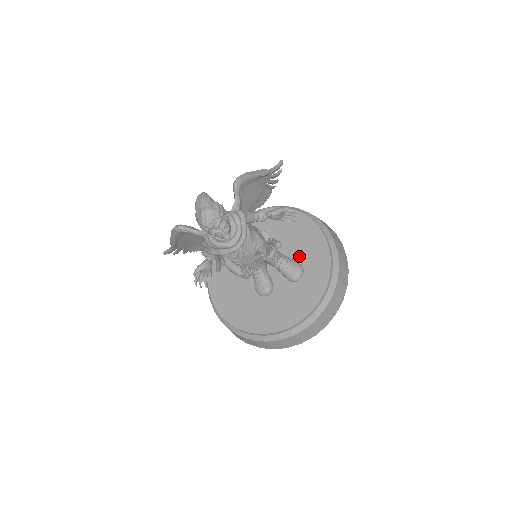
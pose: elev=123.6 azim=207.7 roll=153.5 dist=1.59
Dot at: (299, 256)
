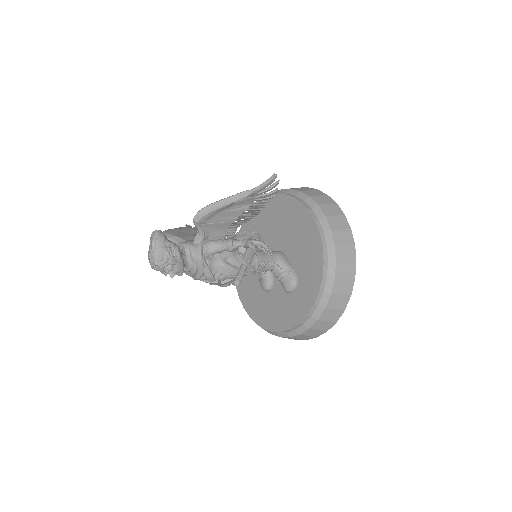
Dot at: (298, 267)
